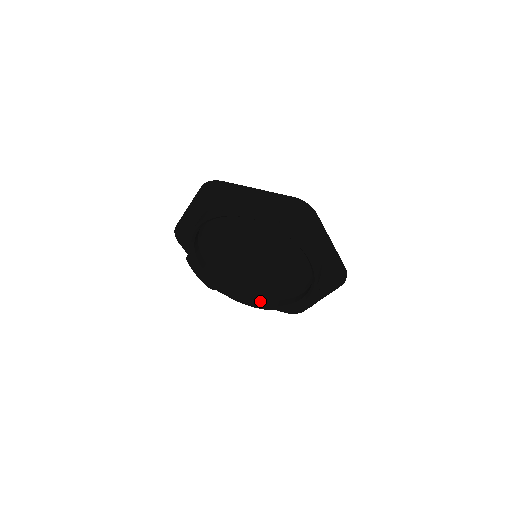
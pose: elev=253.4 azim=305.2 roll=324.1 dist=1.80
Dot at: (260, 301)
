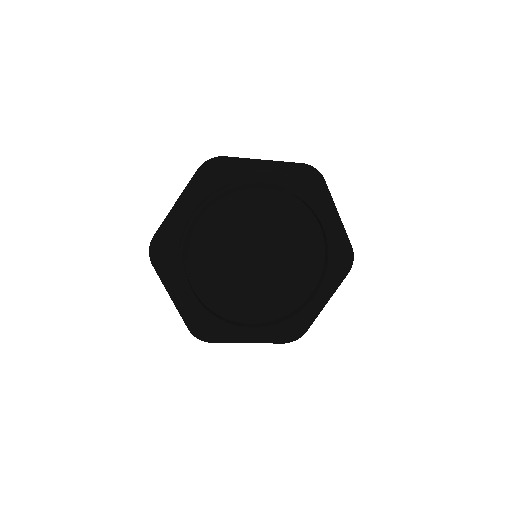
Dot at: (260, 325)
